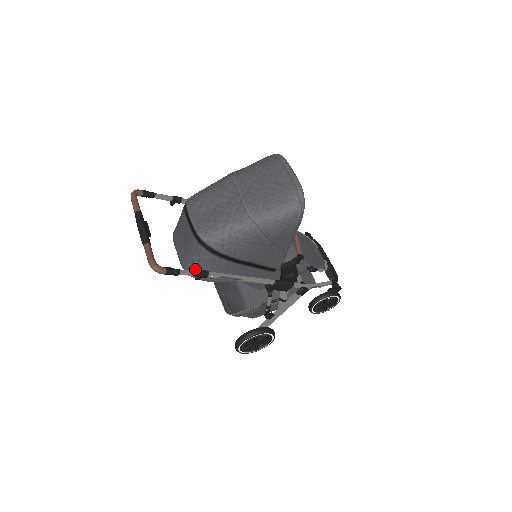
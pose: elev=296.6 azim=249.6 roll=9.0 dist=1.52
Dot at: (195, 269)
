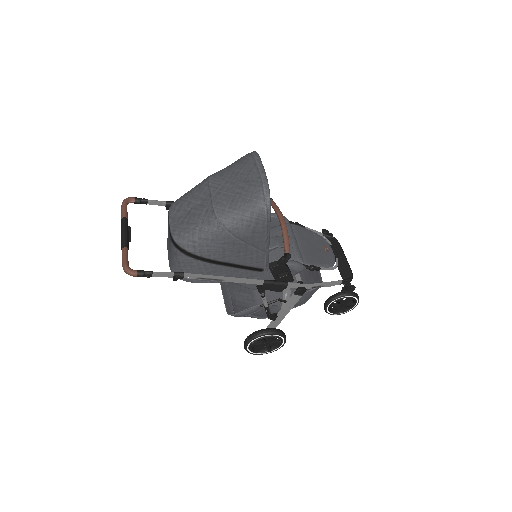
Dot at: (178, 271)
